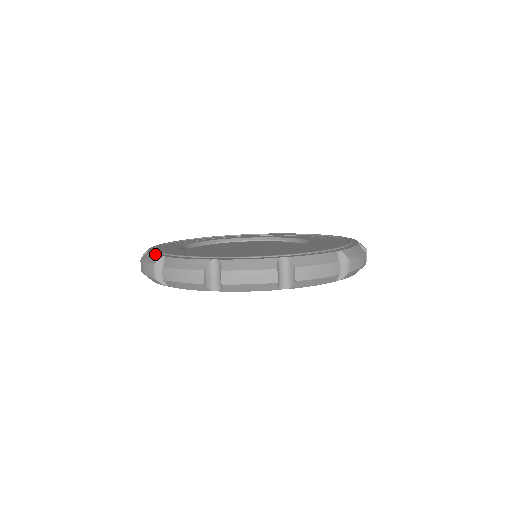
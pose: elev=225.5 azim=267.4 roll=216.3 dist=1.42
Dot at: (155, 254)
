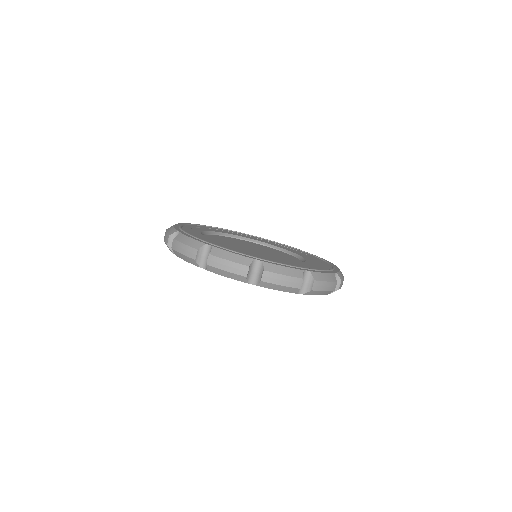
Dot at: (240, 254)
